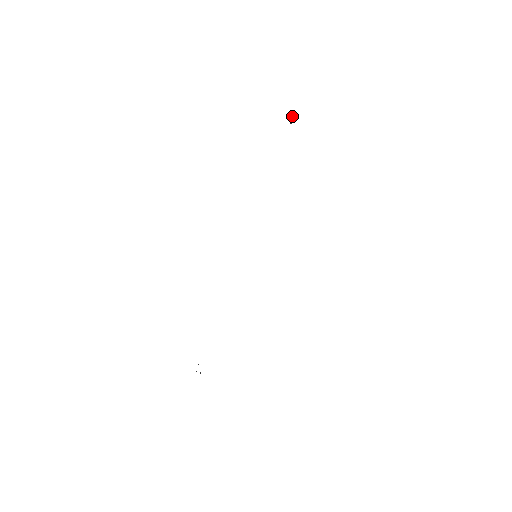
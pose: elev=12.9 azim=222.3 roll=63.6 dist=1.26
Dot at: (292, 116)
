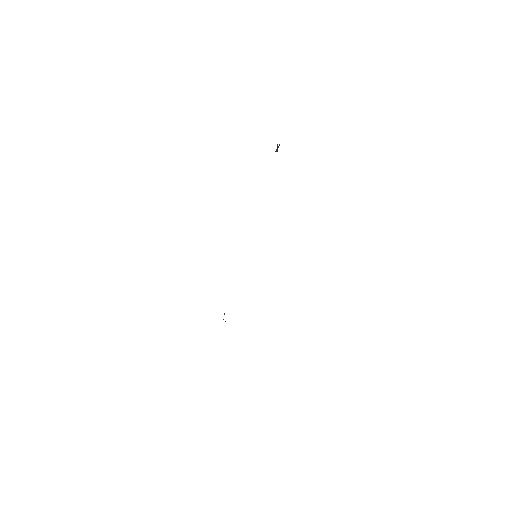
Dot at: (277, 145)
